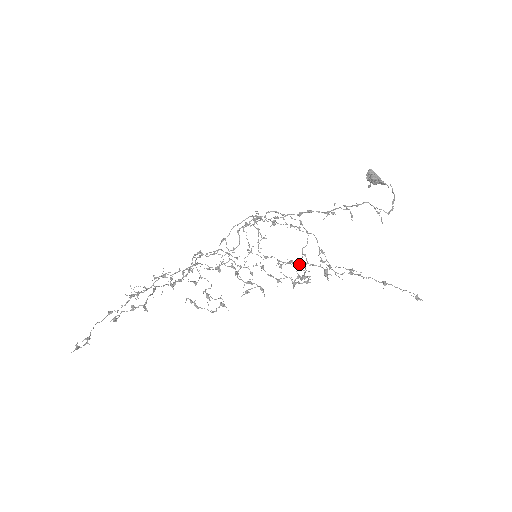
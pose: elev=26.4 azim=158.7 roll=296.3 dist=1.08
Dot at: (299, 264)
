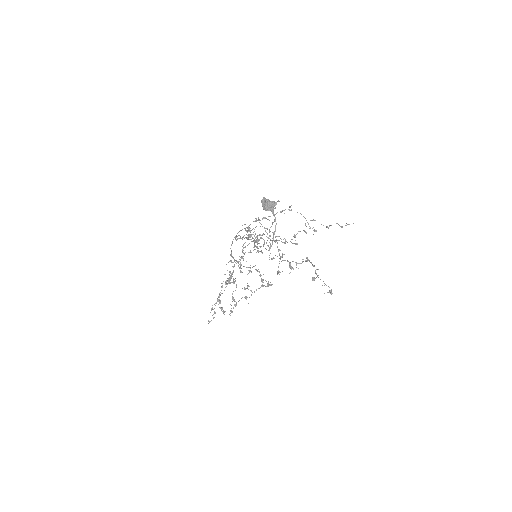
Dot at: (280, 256)
